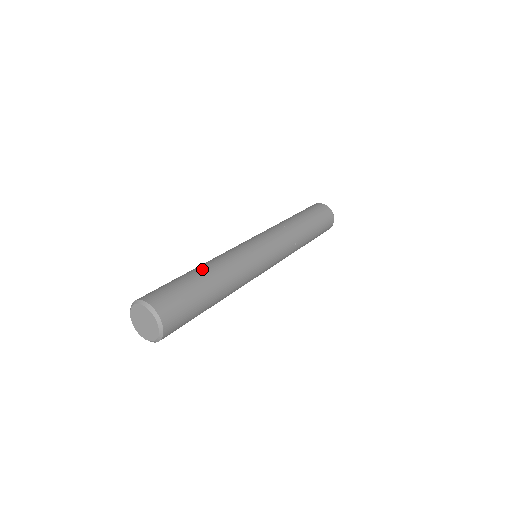
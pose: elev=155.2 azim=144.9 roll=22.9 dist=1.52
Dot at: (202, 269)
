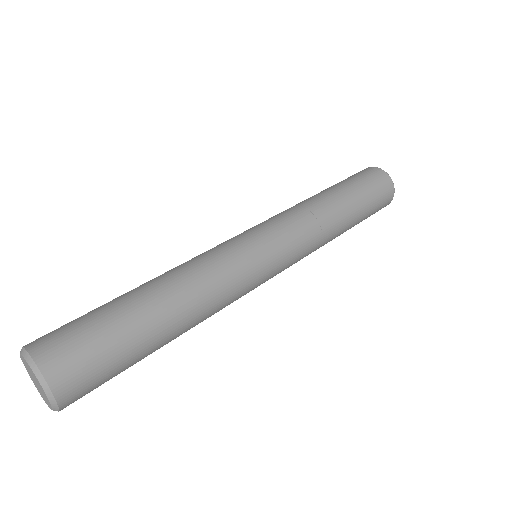
Dot at: (167, 315)
